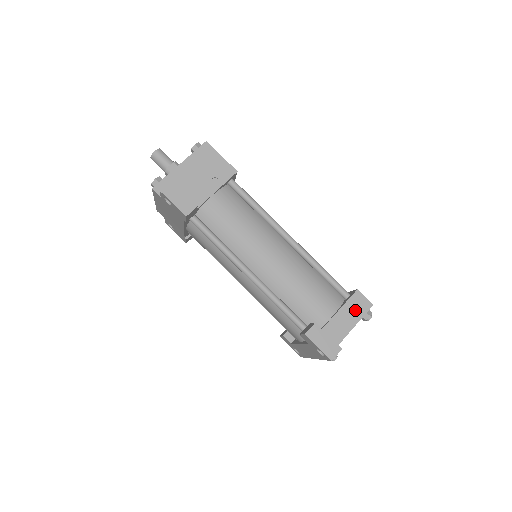
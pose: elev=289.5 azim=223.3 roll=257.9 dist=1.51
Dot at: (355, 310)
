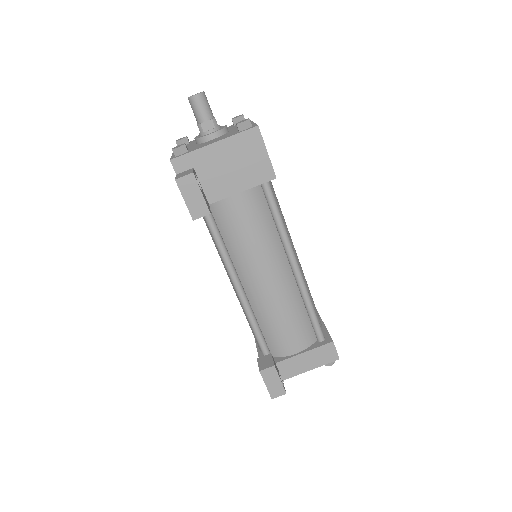
Dot at: (320, 357)
